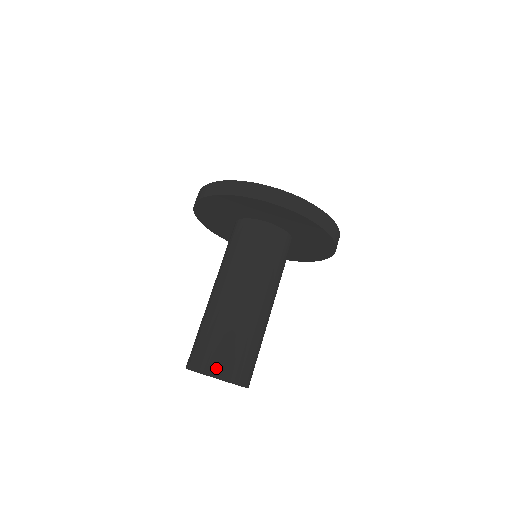
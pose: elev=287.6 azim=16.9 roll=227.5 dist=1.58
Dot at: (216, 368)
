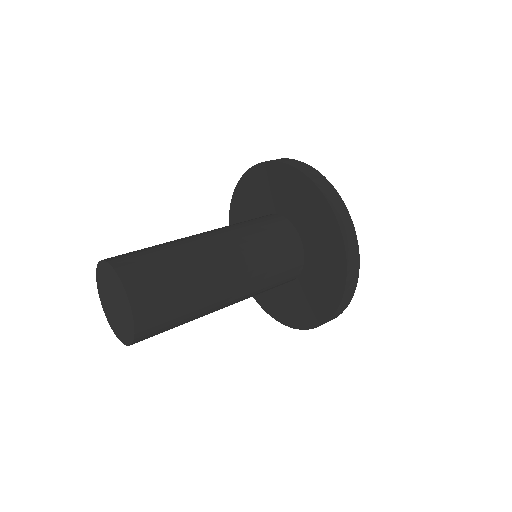
Dot at: (131, 274)
